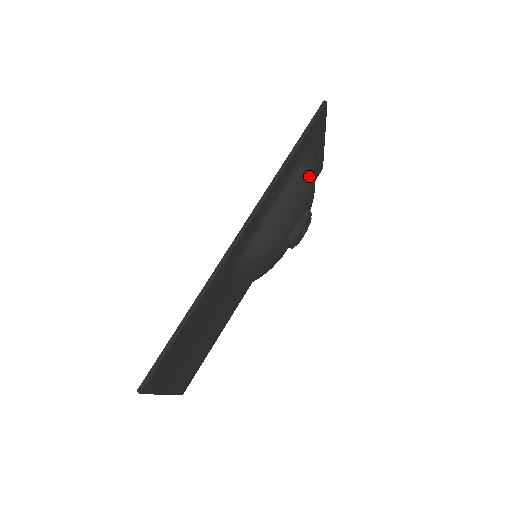
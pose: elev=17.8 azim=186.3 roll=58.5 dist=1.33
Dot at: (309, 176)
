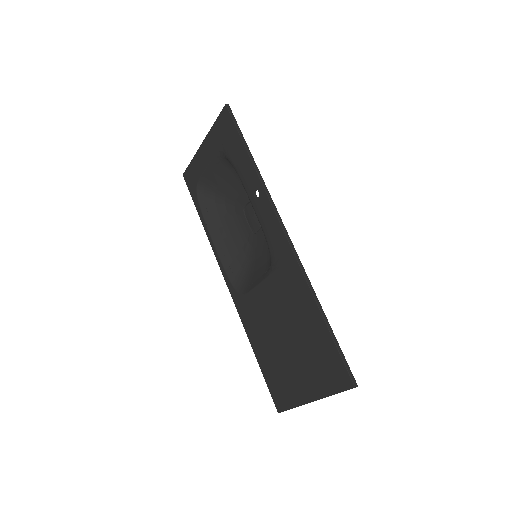
Dot at: occluded
